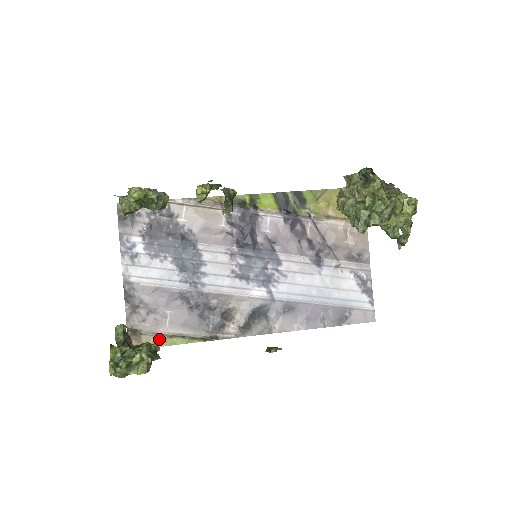
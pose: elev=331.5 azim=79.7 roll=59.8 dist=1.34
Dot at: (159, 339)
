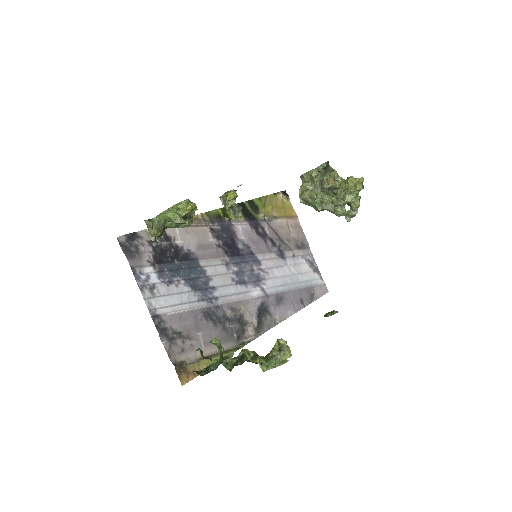
Dot at: (202, 363)
